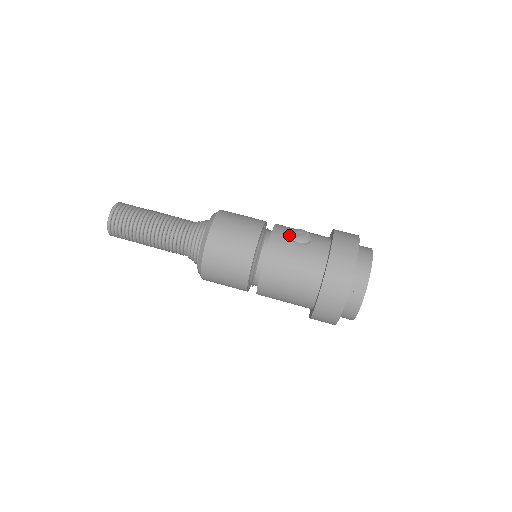
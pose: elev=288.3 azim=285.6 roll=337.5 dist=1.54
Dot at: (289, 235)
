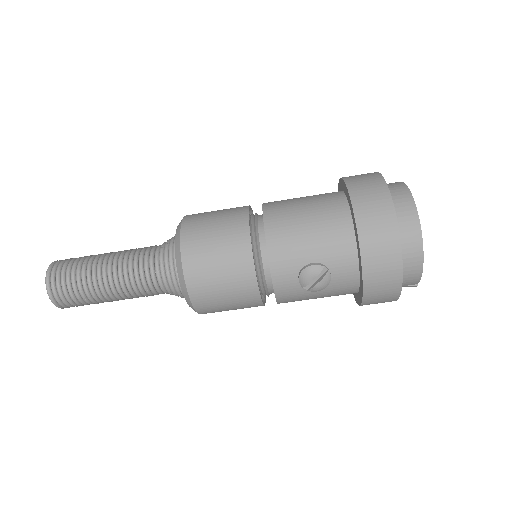
Dot at: (297, 279)
